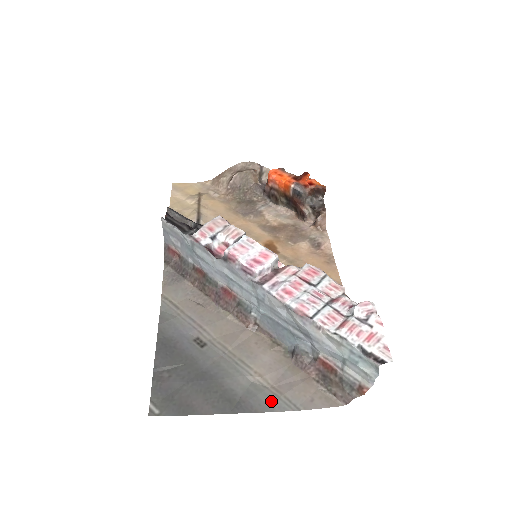
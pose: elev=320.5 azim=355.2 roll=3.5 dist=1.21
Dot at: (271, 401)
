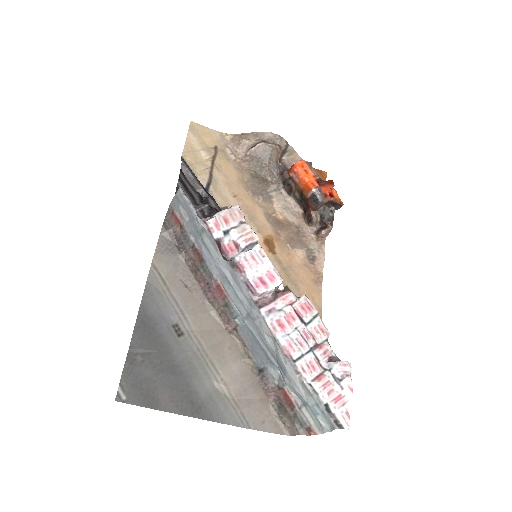
Dot at: (228, 413)
